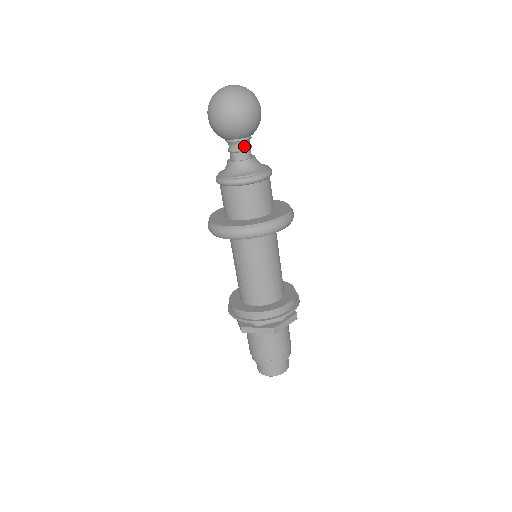
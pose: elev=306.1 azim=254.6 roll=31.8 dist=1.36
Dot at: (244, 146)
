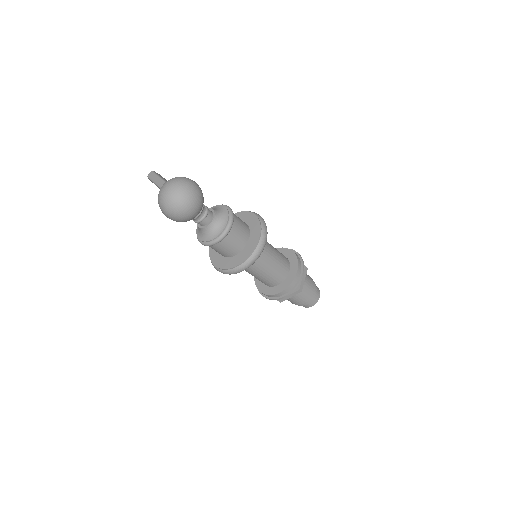
Dot at: (204, 214)
